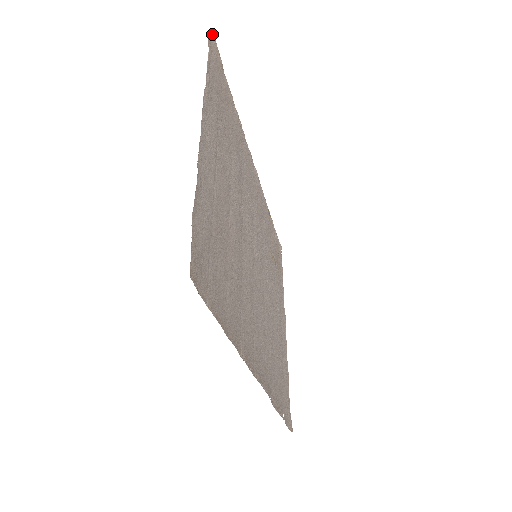
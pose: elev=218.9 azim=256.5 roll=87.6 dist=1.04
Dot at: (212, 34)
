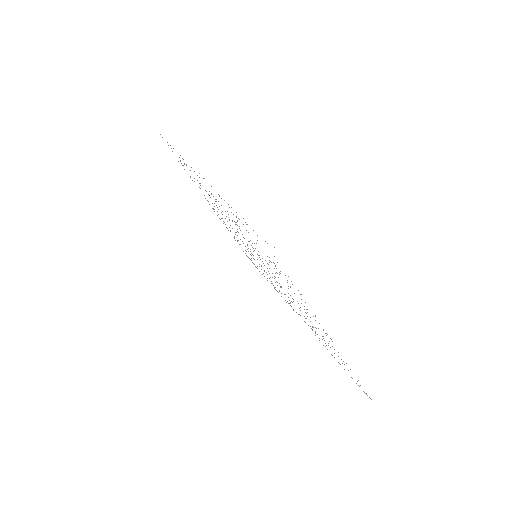
Dot at: (249, 258)
